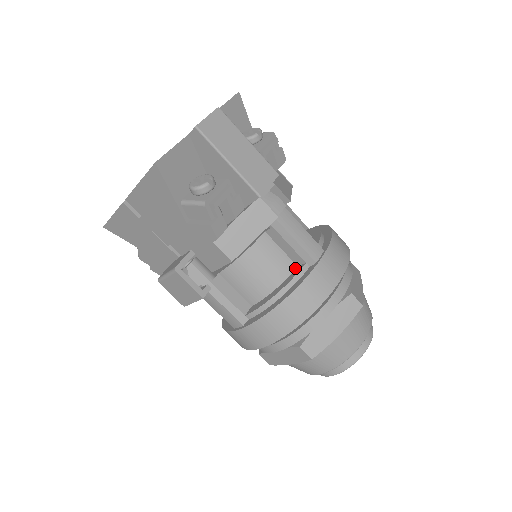
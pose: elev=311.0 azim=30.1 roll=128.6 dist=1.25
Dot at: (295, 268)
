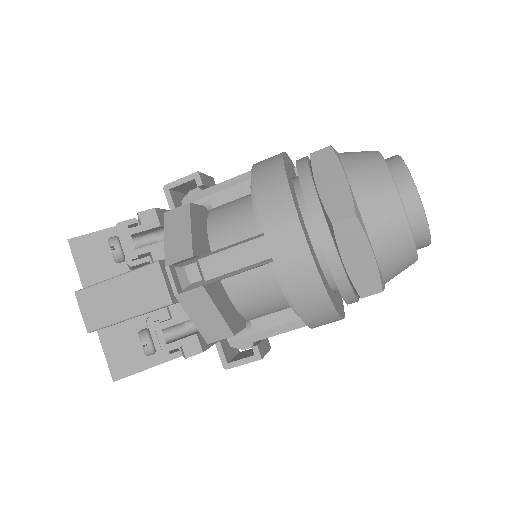
Dot at: occluded
